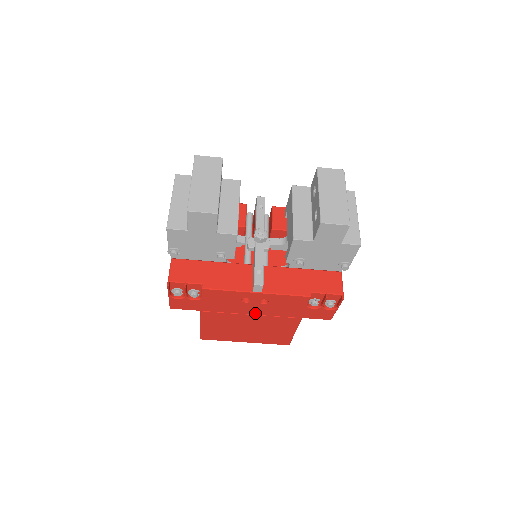
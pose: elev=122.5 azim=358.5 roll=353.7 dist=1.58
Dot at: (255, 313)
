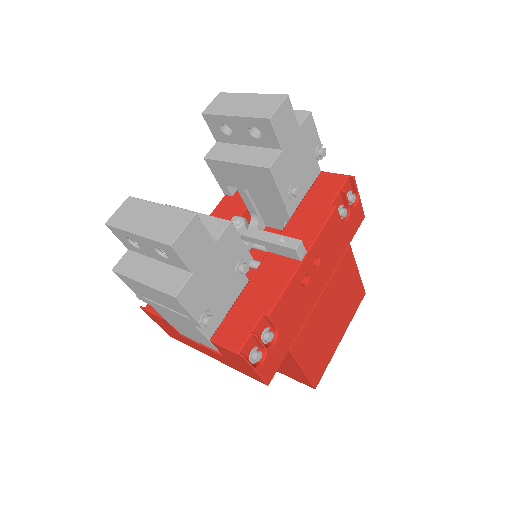
Dot at: (322, 288)
